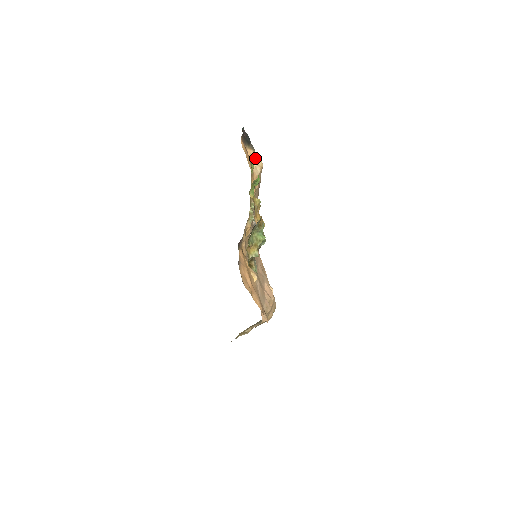
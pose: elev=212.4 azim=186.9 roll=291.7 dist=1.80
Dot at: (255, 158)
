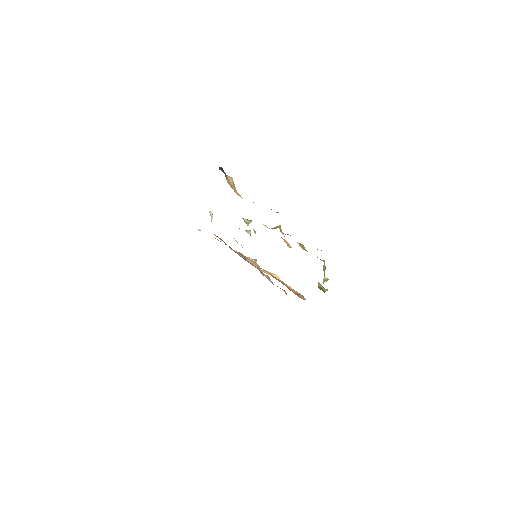
Dot at: (229, 181)
